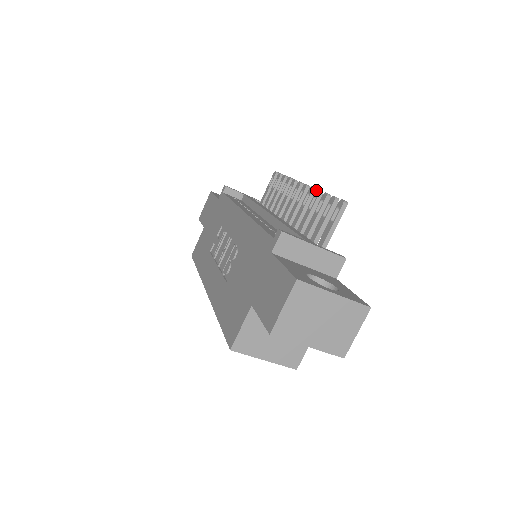
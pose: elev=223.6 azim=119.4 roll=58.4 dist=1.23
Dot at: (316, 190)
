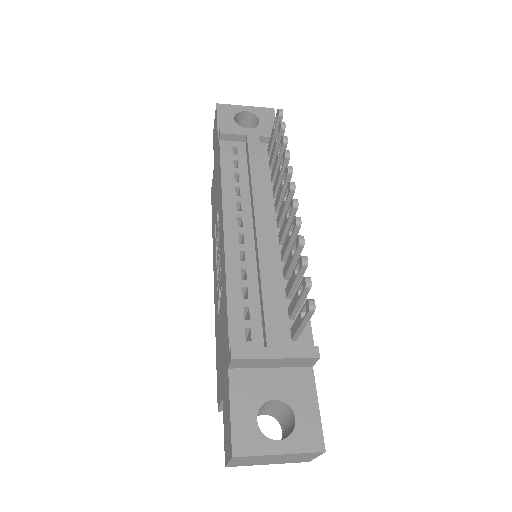
Dot at: (297, 235)
